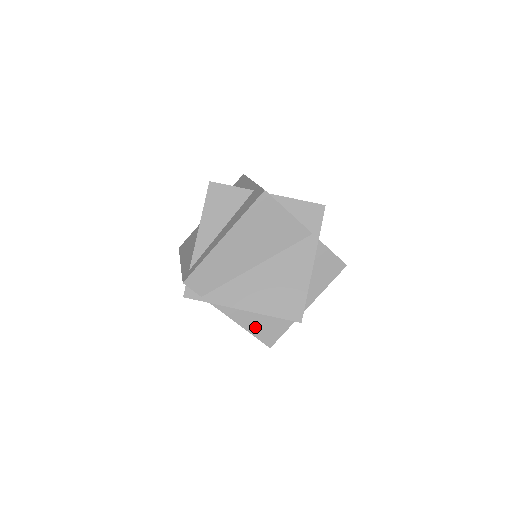
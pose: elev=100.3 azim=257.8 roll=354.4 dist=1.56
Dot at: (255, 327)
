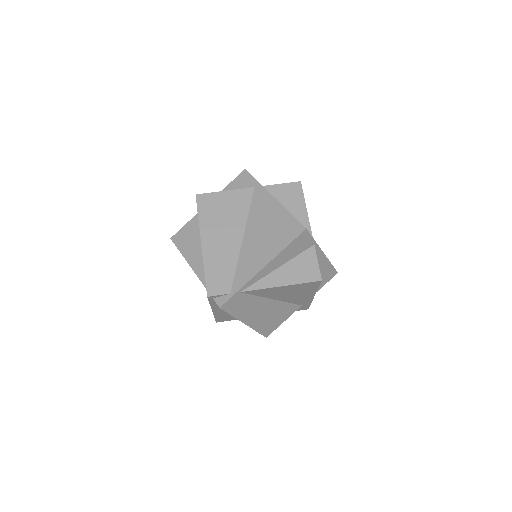
Dot at: (292, 277)
